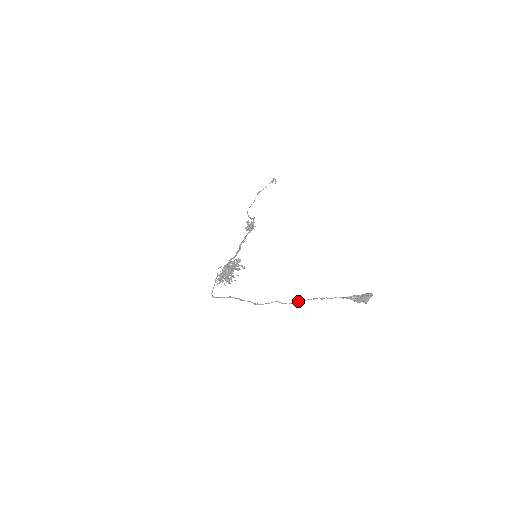
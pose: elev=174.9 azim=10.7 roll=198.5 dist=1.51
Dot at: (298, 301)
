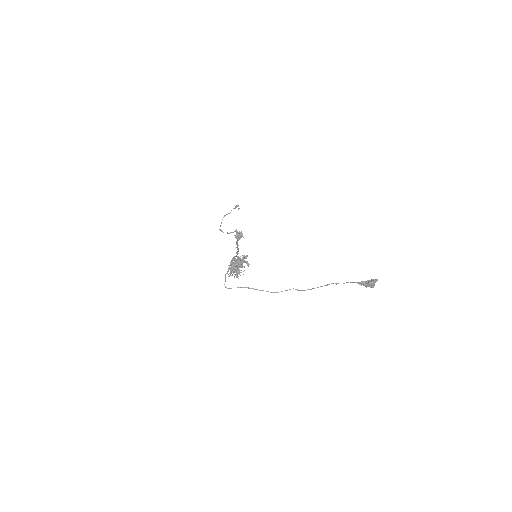
Dot at: (313, 288)
